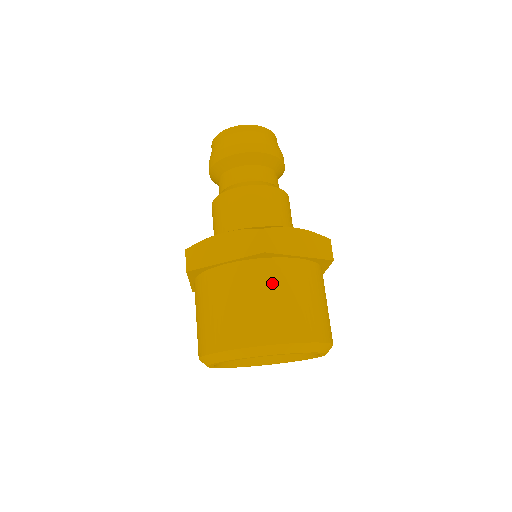
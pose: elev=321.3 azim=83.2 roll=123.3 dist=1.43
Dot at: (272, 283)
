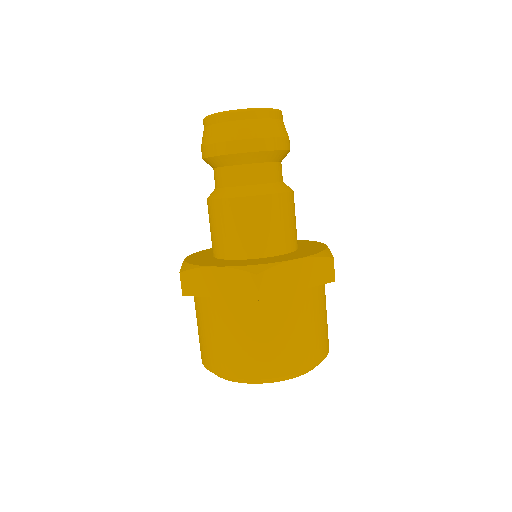
Dot at: (268, 321)
